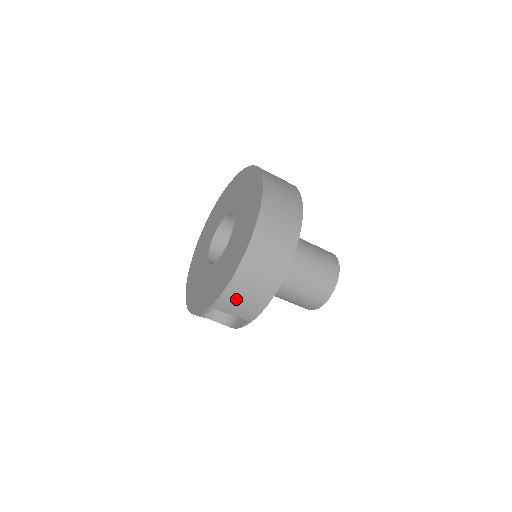
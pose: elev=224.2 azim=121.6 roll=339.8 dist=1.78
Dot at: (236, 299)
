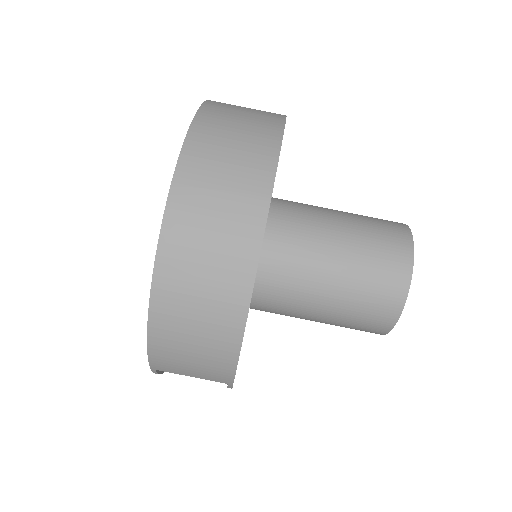
Dot at: (177, 356)
